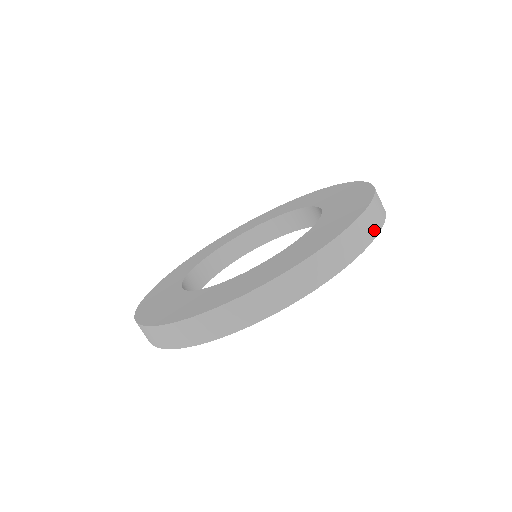
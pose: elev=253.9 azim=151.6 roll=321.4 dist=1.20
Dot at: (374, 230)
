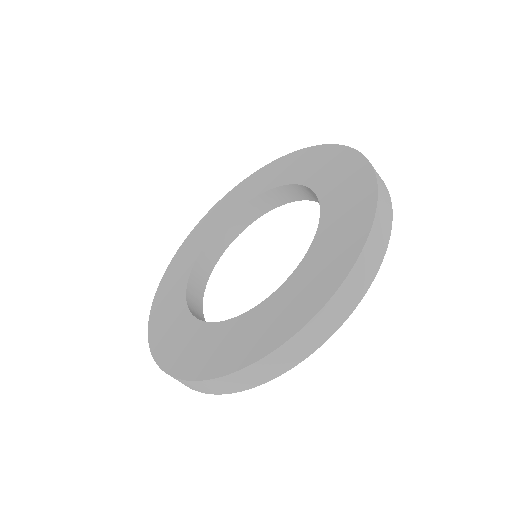
Dot at: (320, 339)
